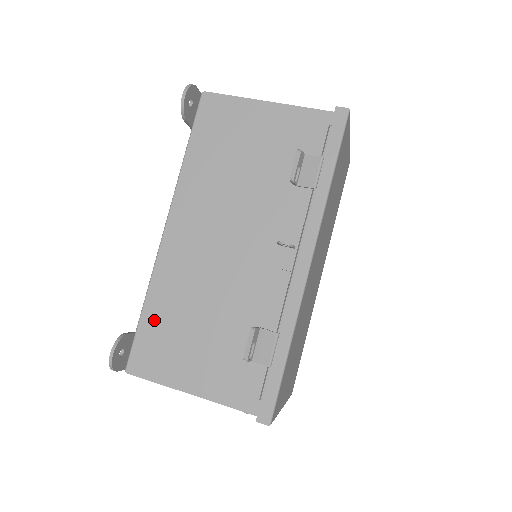
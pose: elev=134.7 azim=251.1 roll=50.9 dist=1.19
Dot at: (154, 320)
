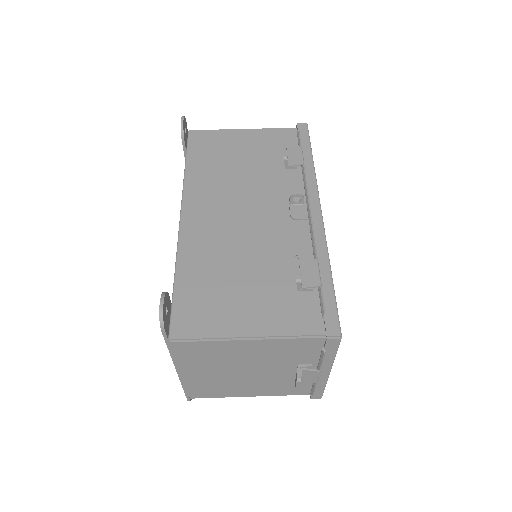
Dot at: (190, 286)
